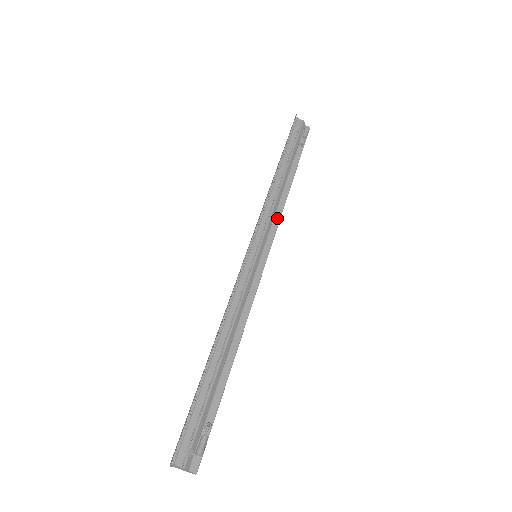
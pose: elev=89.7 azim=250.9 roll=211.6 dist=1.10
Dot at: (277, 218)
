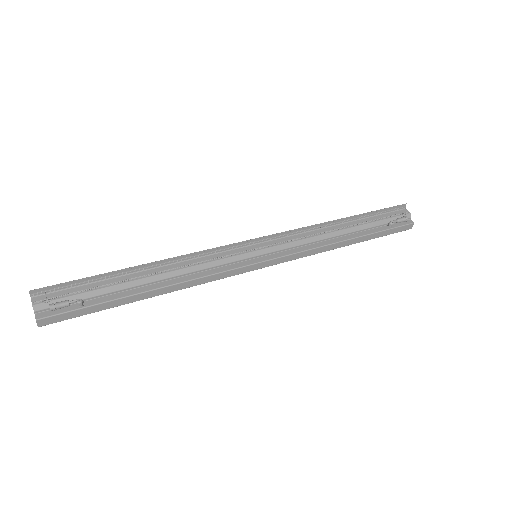
Dot at: (304, 248)
